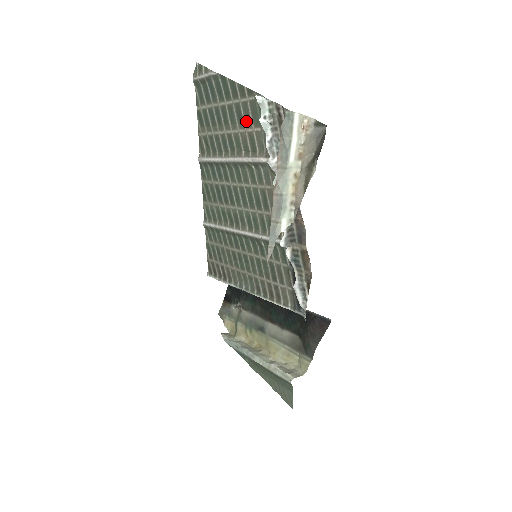
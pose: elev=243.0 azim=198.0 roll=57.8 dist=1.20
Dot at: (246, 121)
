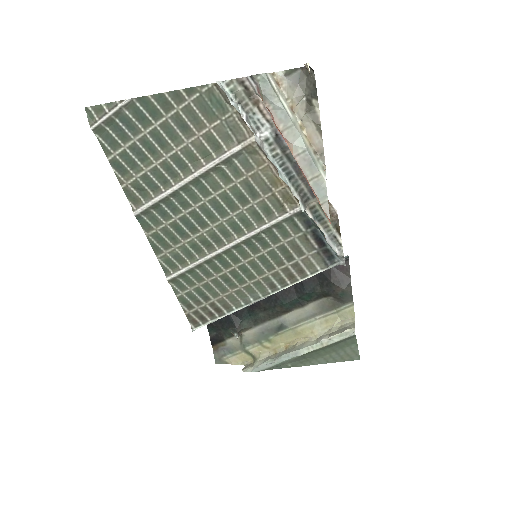
Dot at: (195, 125)
